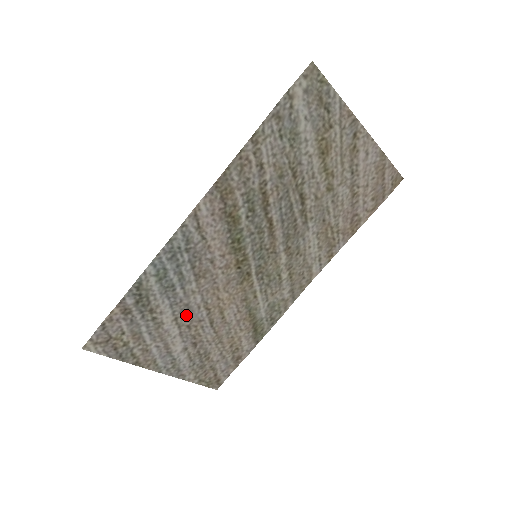
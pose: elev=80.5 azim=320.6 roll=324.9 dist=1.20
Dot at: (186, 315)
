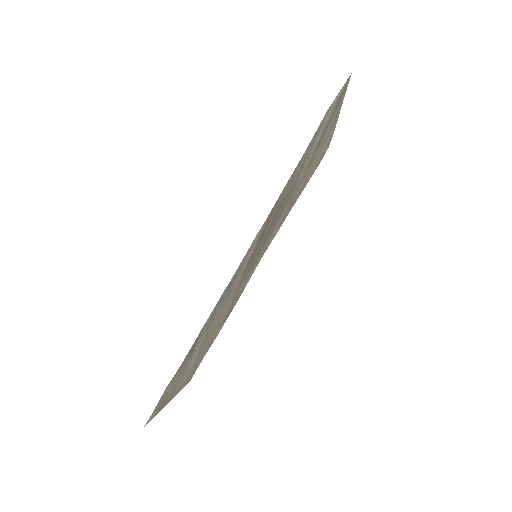
Dot at: (206, 337)
